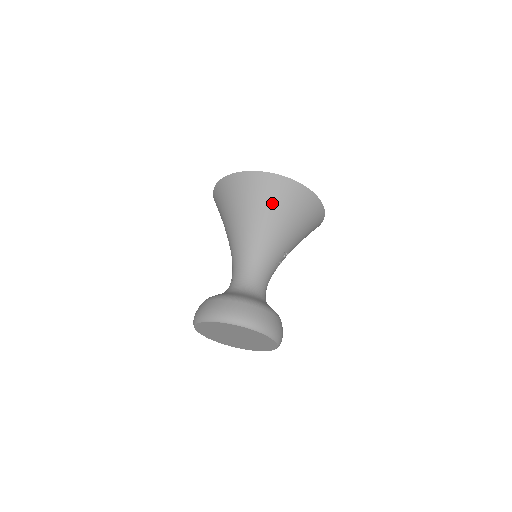
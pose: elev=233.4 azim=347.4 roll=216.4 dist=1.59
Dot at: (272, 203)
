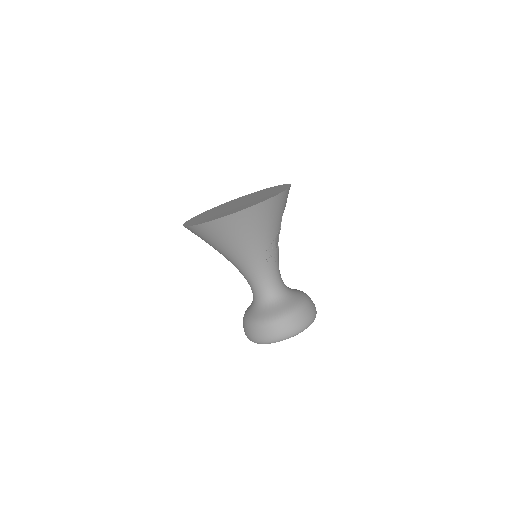
Dot at: (215, 241)
